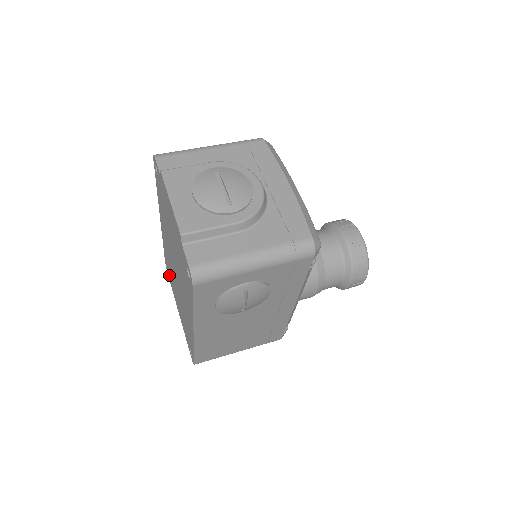
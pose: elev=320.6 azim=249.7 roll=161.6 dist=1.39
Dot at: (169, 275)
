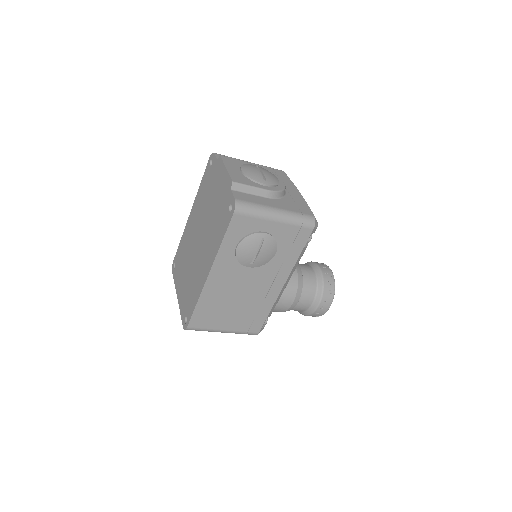
Dot at: (176, 268)
